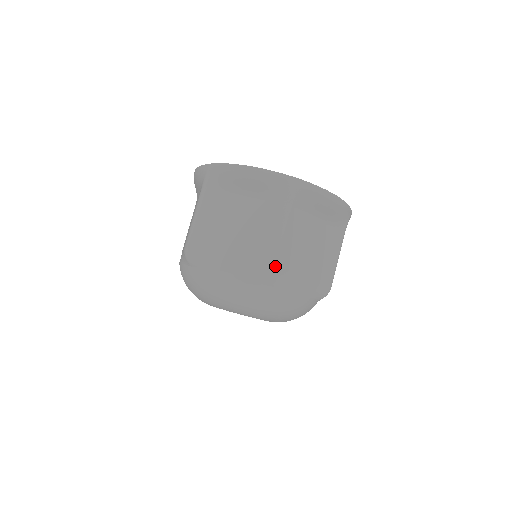
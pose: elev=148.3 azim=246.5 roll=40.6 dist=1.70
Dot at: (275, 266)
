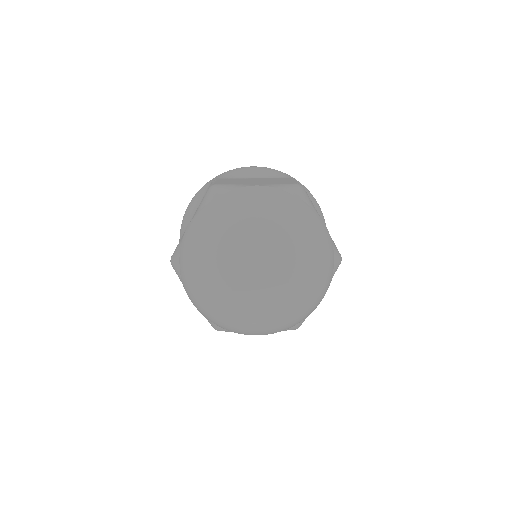
Dot at: occluded
